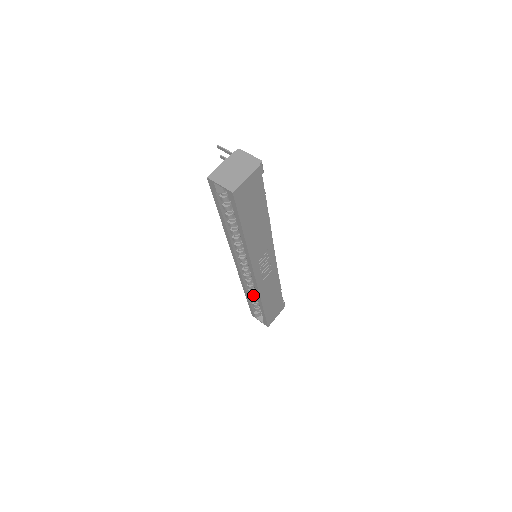
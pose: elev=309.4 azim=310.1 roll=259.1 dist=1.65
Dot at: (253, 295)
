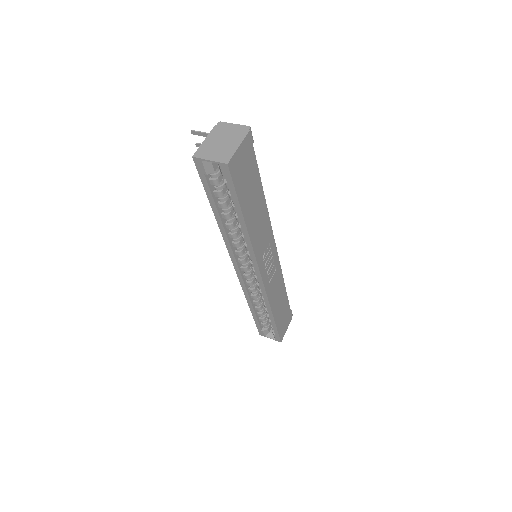
Dot at: (259, 307)
